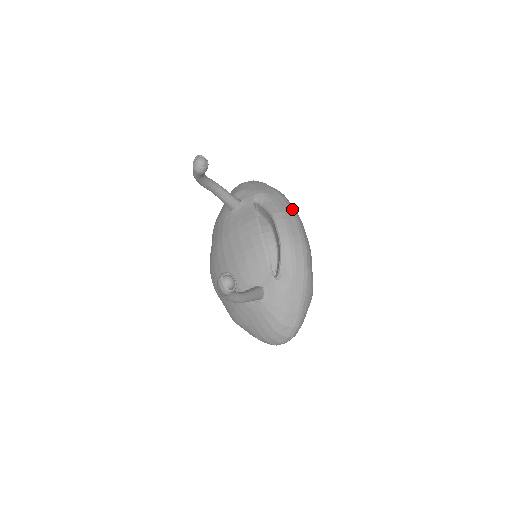
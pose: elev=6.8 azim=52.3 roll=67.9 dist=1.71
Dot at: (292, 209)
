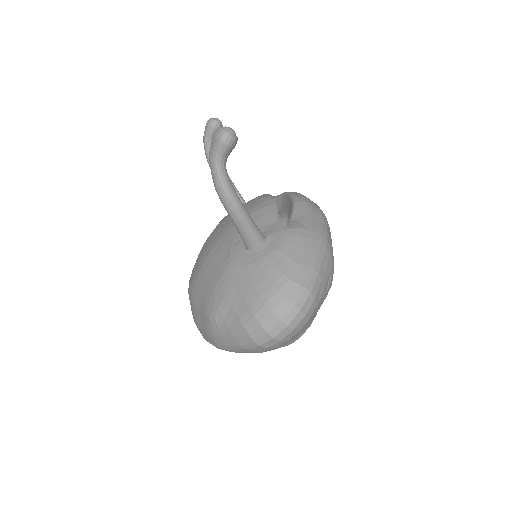
Dot at: occluded
